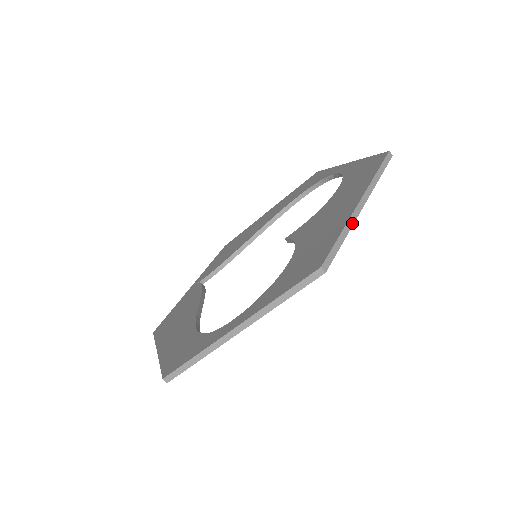
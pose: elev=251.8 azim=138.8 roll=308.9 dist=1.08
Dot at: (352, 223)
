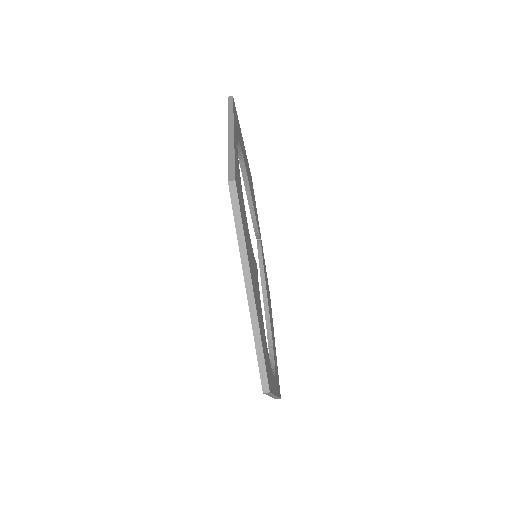
Dot at: (257, 323)
